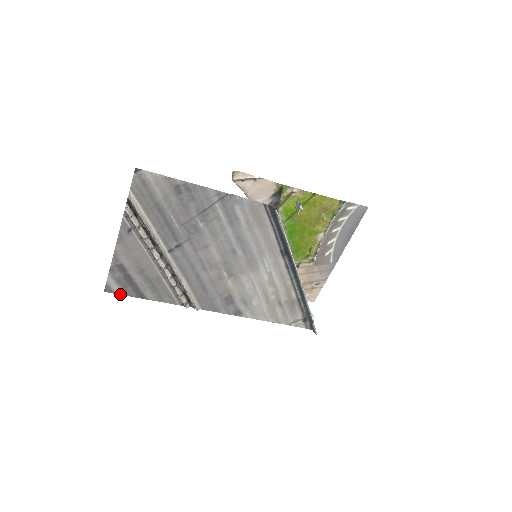
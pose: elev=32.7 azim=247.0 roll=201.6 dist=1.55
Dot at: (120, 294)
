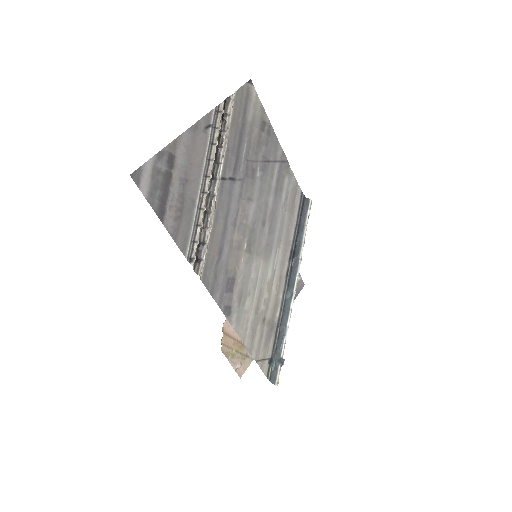
Dot at: (143, 193)
